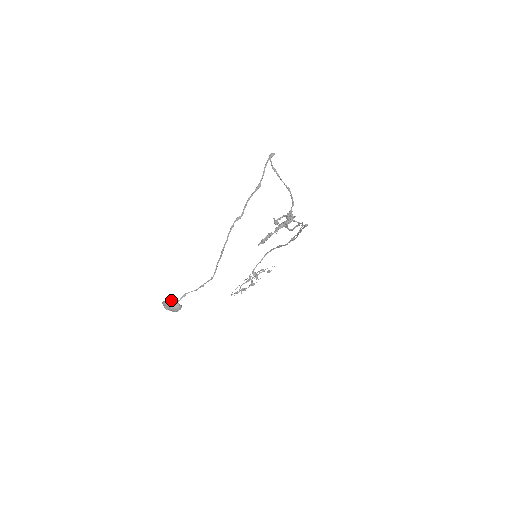
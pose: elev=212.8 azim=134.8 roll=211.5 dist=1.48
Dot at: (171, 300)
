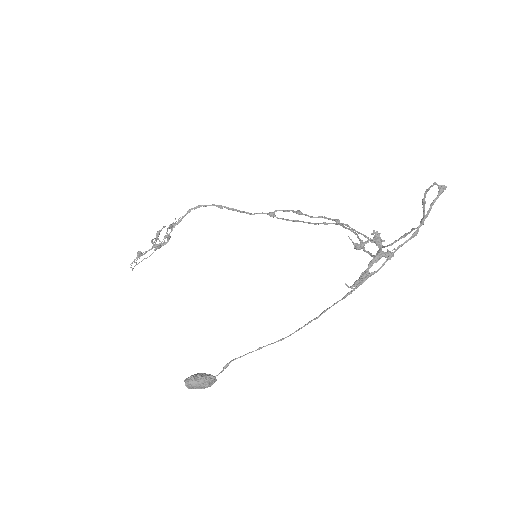
Dot at: (205, 377)
